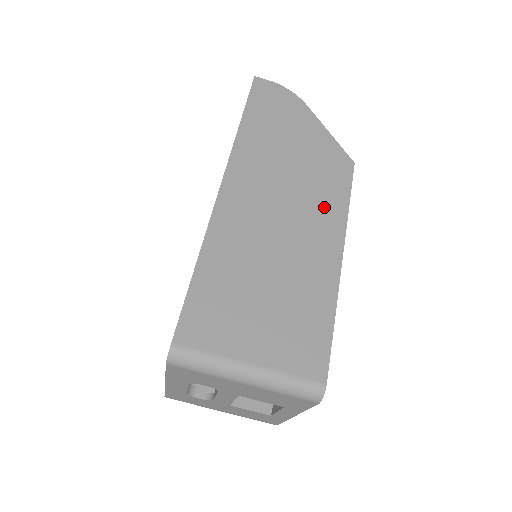
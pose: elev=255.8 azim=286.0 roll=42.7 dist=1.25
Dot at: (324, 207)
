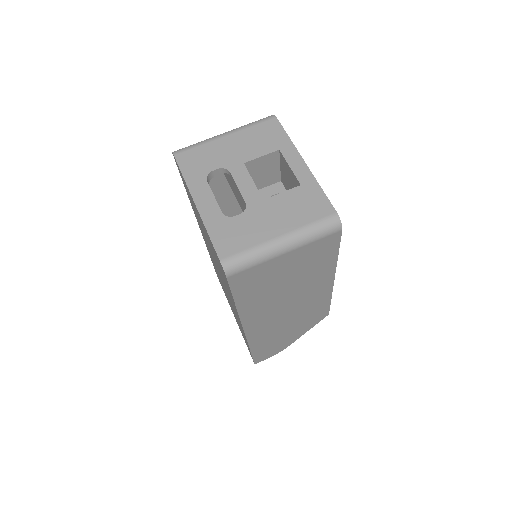
Dot at: occluded
